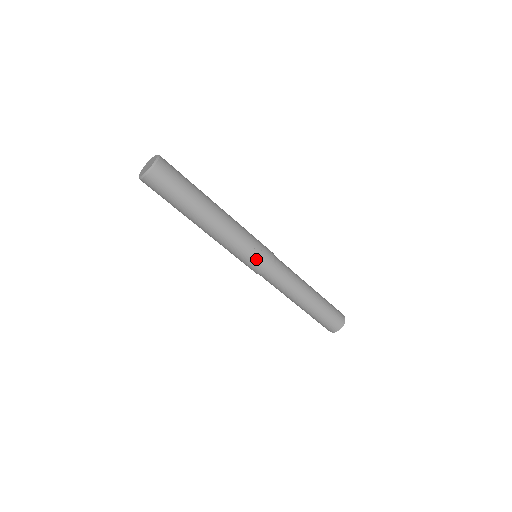
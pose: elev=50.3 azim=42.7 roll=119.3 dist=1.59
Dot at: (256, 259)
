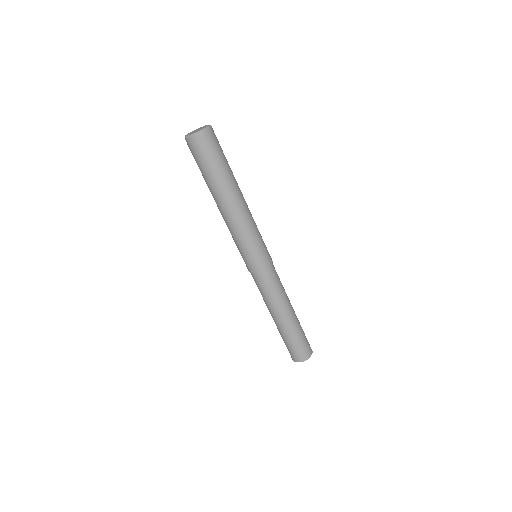
Dot at: (256, 257)
